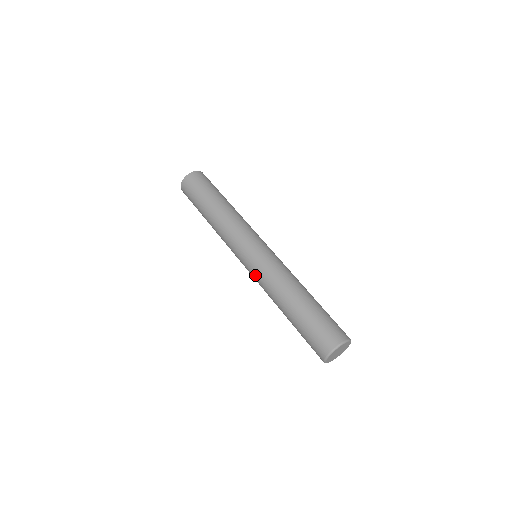
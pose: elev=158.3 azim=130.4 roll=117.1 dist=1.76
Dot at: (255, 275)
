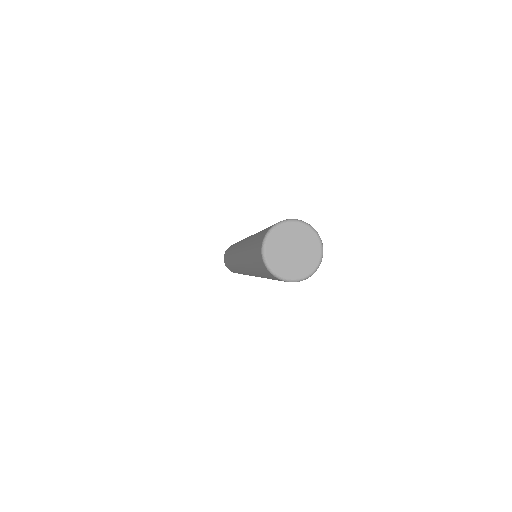
Dot at: (238, 257)
